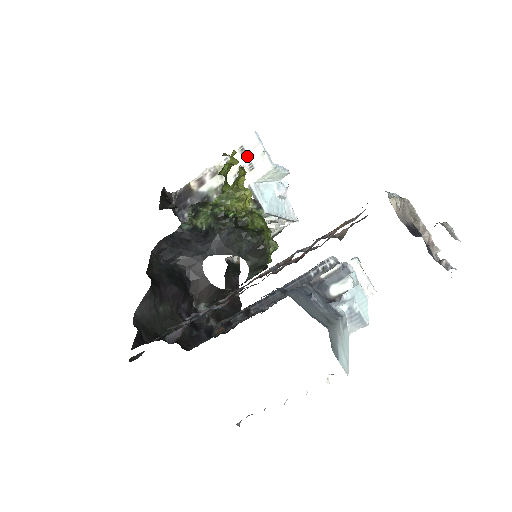
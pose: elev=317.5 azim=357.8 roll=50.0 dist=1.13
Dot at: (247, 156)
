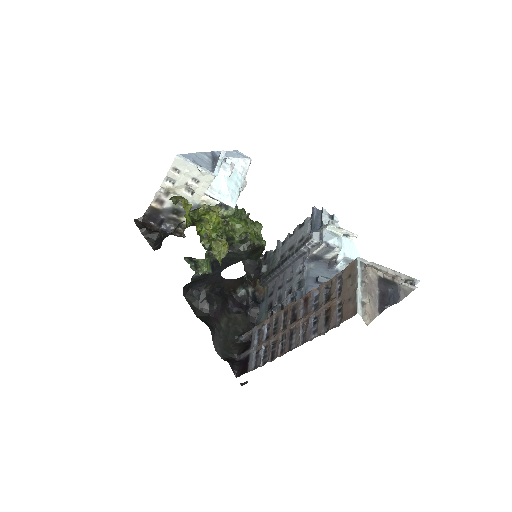
Dot at: (186, 175)
